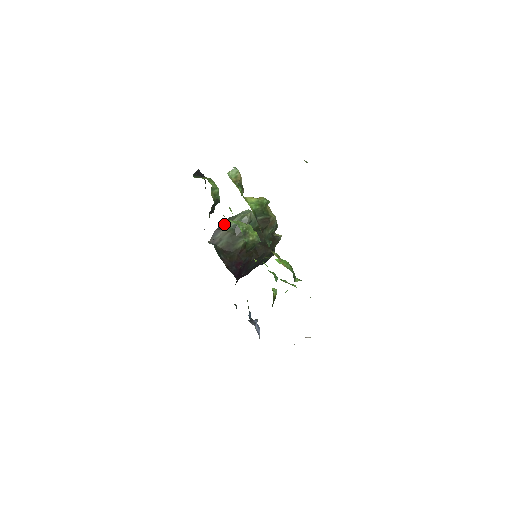
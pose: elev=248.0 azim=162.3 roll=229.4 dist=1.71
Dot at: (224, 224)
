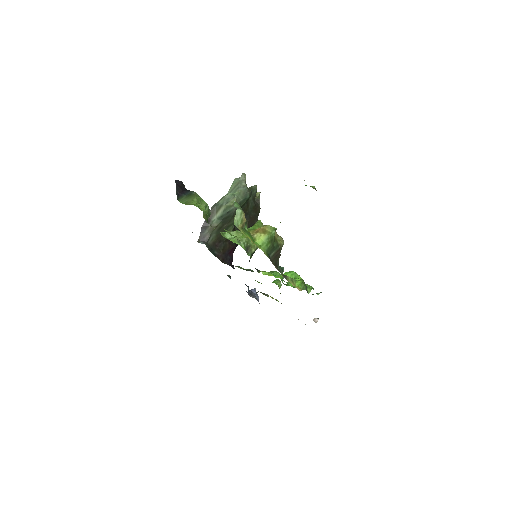
Dot at: occluded
